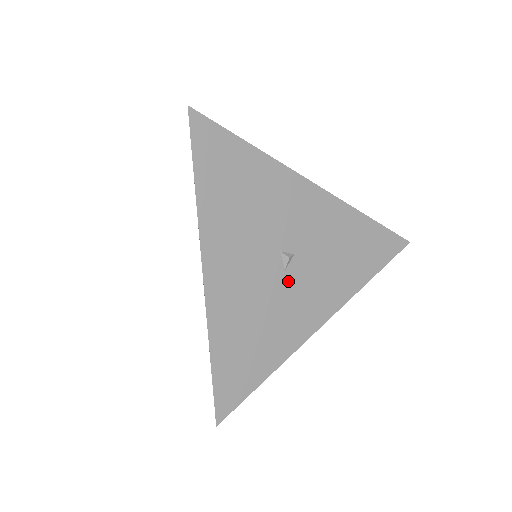
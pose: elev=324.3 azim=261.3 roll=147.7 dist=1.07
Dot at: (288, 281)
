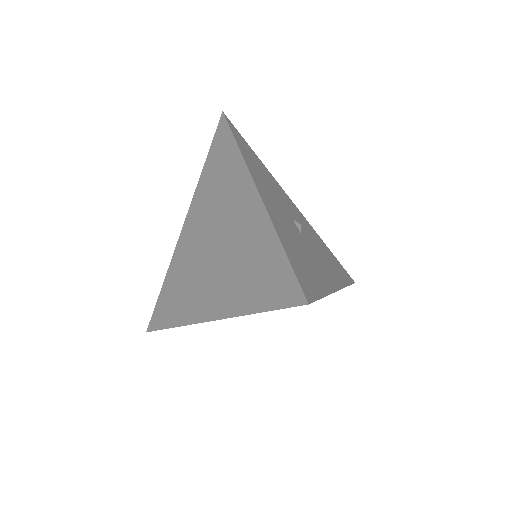
Dot at: (305, 241)
